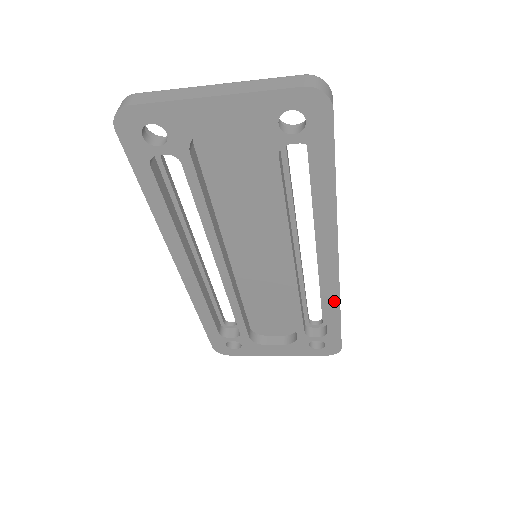
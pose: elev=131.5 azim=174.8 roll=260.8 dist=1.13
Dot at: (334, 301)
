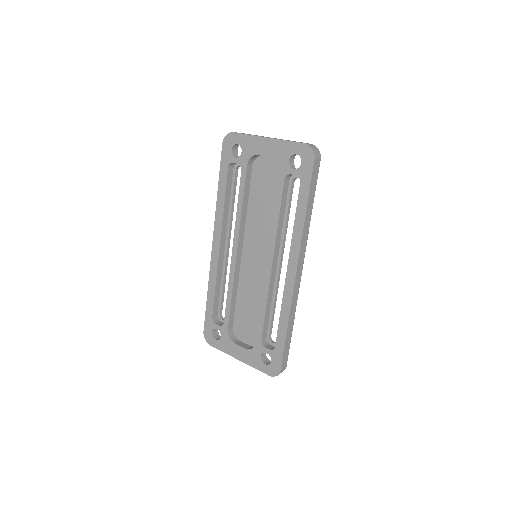
Dot at: (286, 312)
